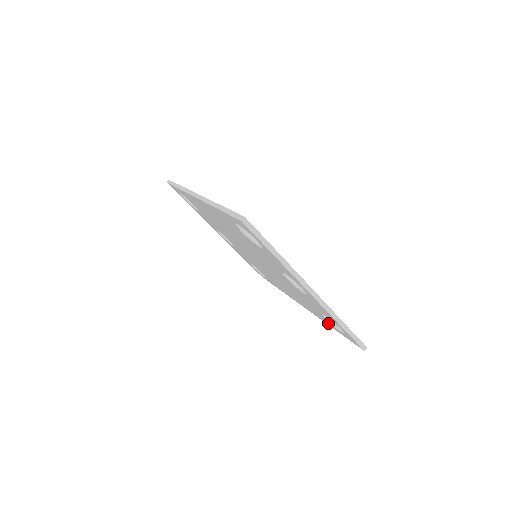
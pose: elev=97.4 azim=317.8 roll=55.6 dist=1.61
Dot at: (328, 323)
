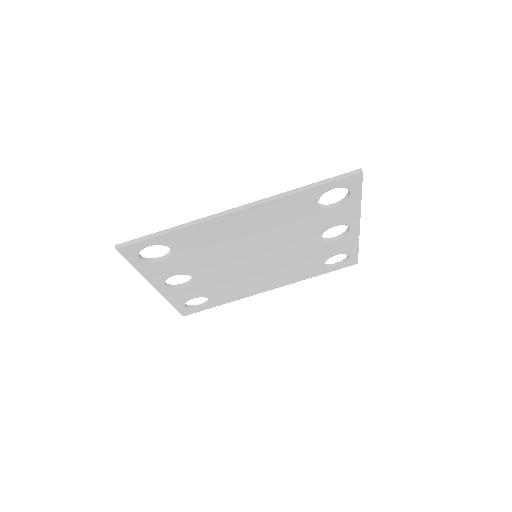
Dot at: (316, 273)
